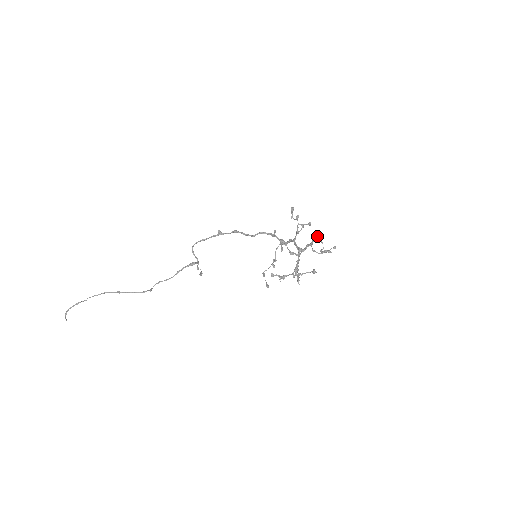
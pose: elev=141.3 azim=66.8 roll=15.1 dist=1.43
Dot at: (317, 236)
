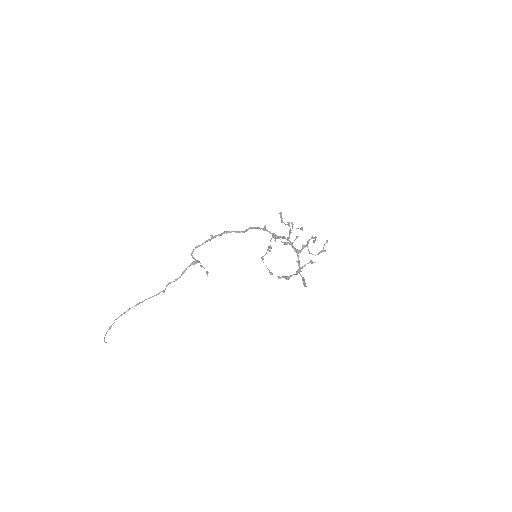
Dot at: occluded
